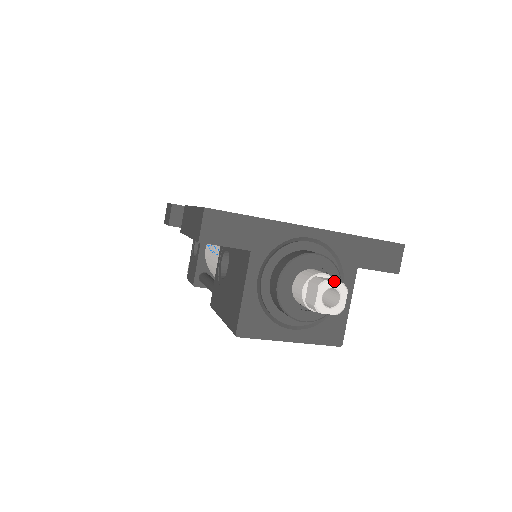
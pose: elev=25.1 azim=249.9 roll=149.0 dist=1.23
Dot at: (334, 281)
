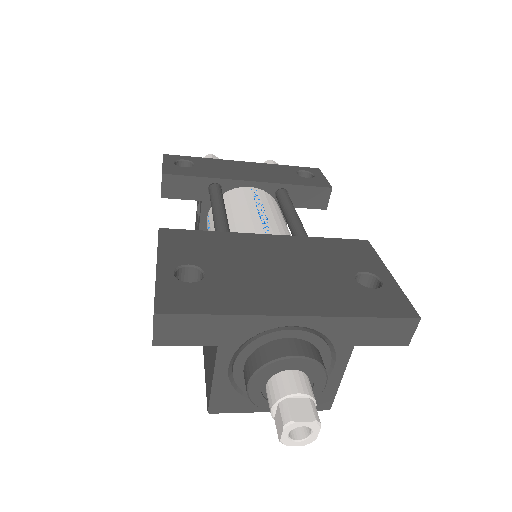
Dot at: (304, 419)
